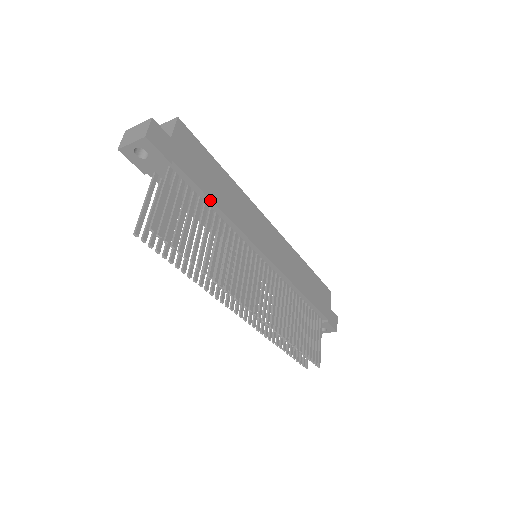
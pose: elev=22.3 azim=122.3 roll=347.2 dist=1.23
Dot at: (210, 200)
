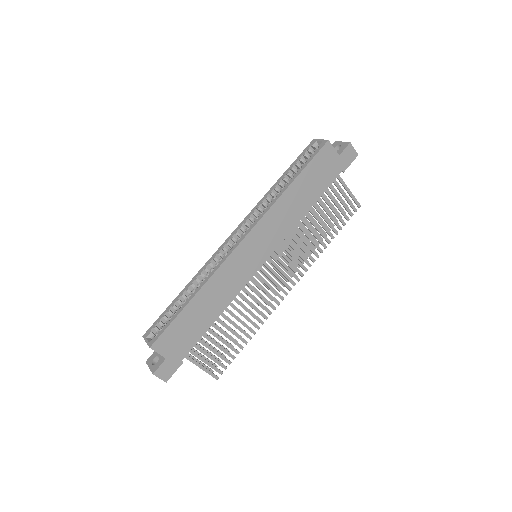
Dot at: occluded
